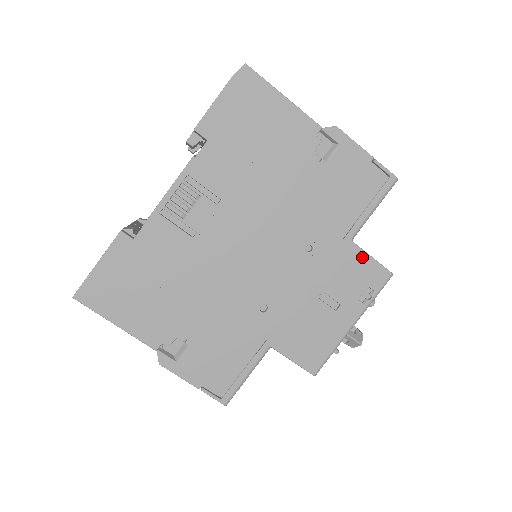
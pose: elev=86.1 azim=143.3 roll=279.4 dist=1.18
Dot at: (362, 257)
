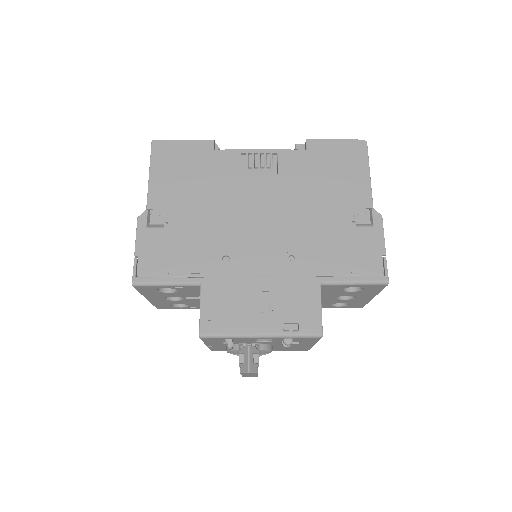
Dot at: (316, 300)
